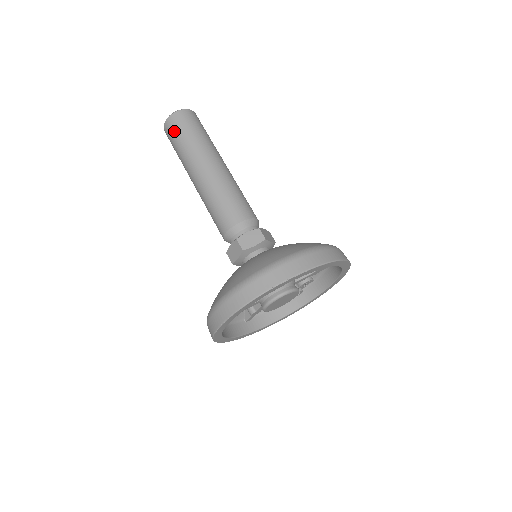
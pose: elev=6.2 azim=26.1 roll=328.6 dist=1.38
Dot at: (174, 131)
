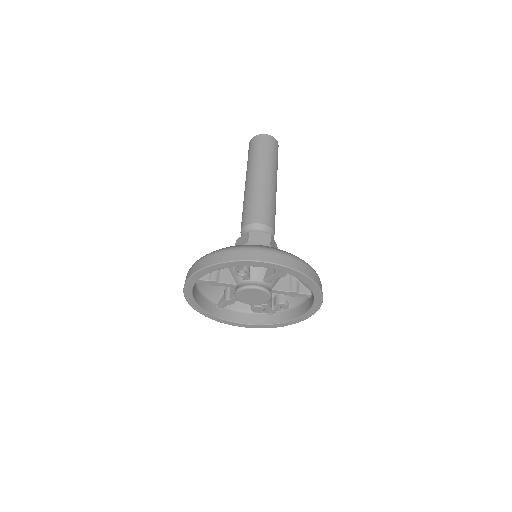
Dot at: (255, 145)
